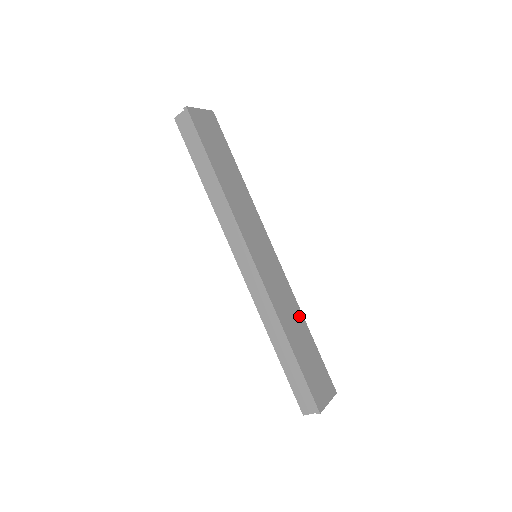
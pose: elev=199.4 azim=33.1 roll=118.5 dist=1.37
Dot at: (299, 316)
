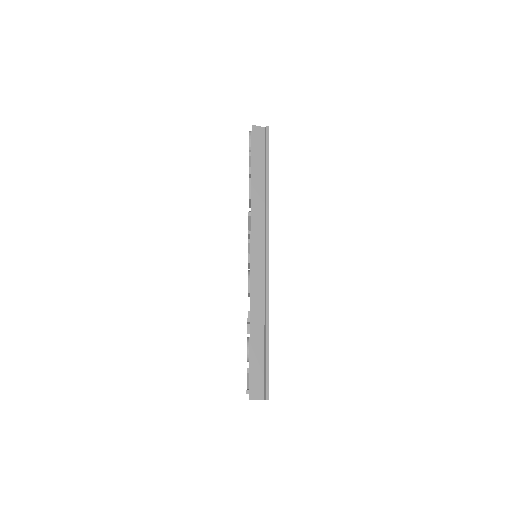
Dot at: occluded
